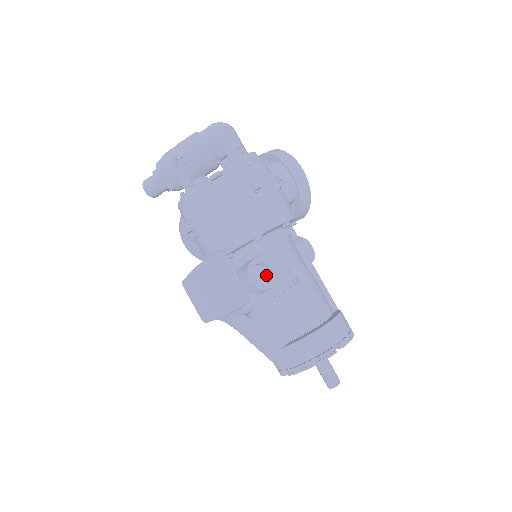
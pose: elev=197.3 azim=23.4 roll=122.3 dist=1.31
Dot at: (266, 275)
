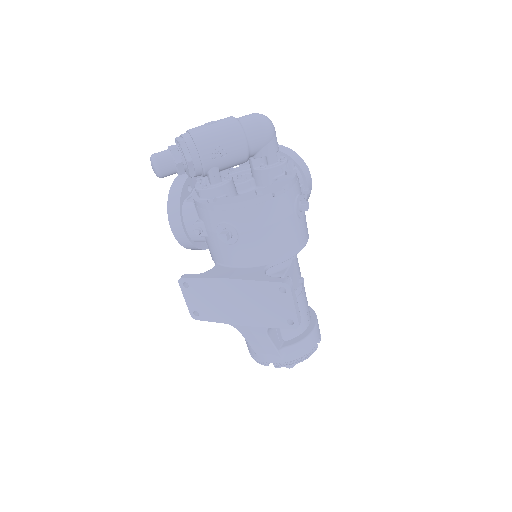
Dot at: occluded
